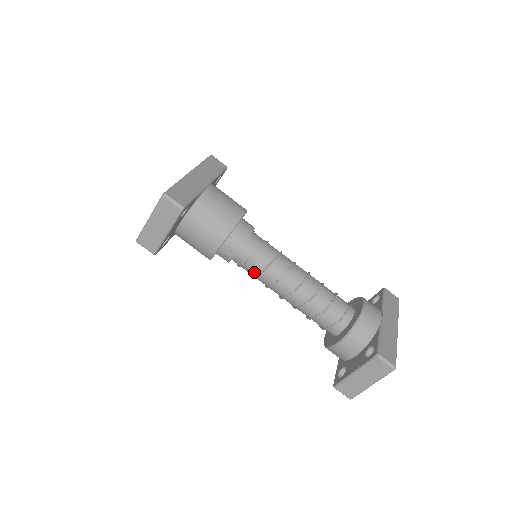
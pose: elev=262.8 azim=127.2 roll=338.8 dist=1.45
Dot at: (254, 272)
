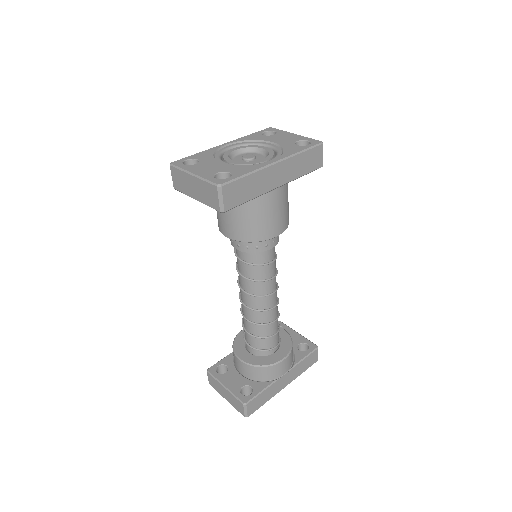
Dot at: (239, 268)
